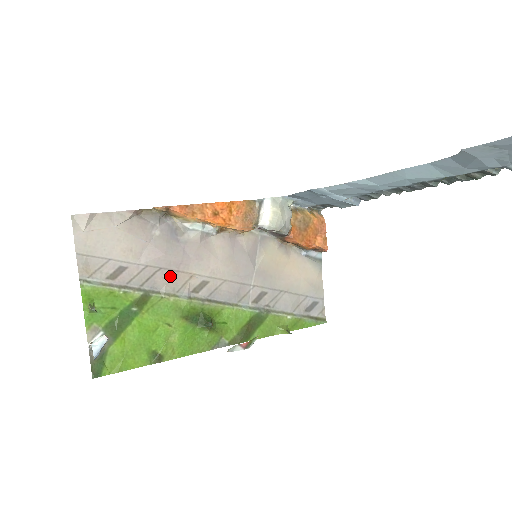
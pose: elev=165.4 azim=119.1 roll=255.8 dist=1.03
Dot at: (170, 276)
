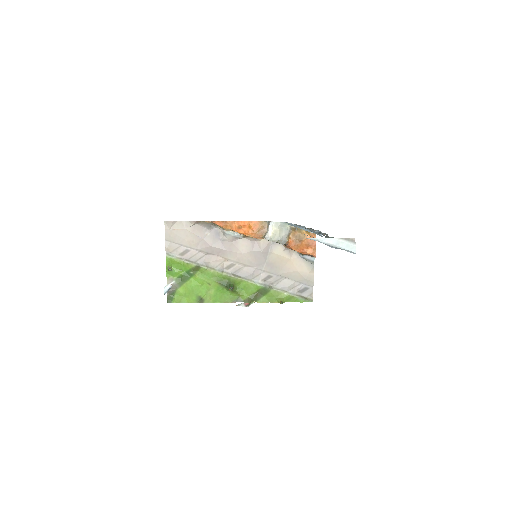
Dot at: (213, 258)
